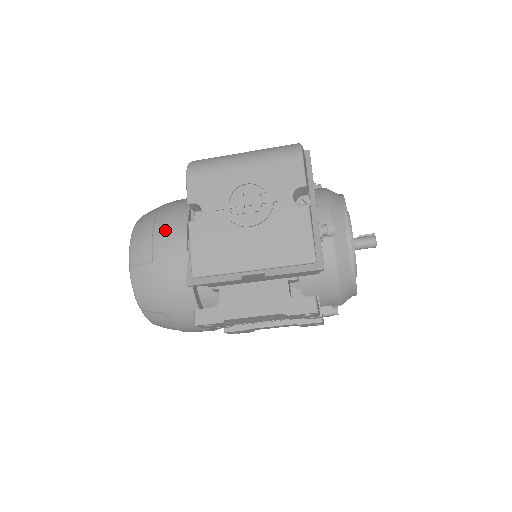
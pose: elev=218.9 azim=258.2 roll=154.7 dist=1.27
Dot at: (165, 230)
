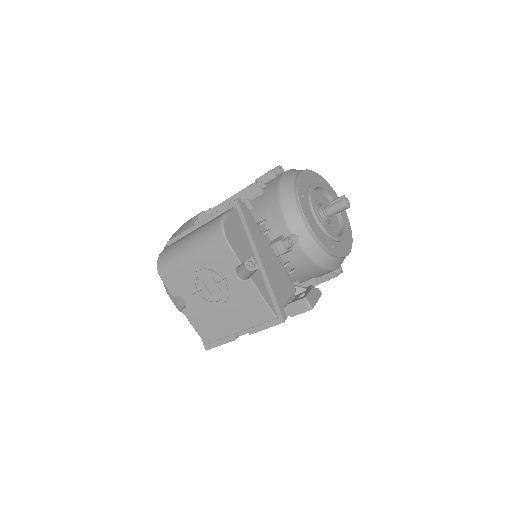
Dot at: occluded
